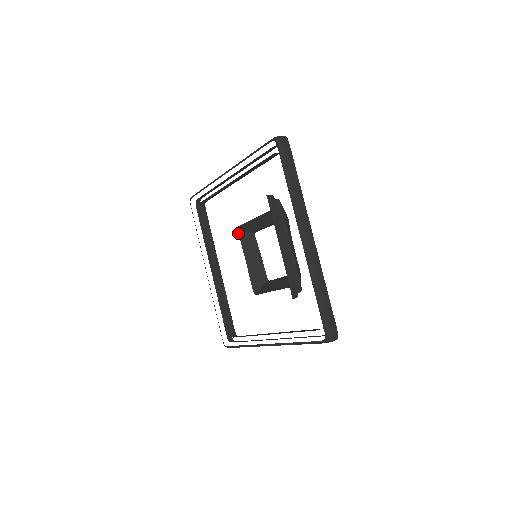
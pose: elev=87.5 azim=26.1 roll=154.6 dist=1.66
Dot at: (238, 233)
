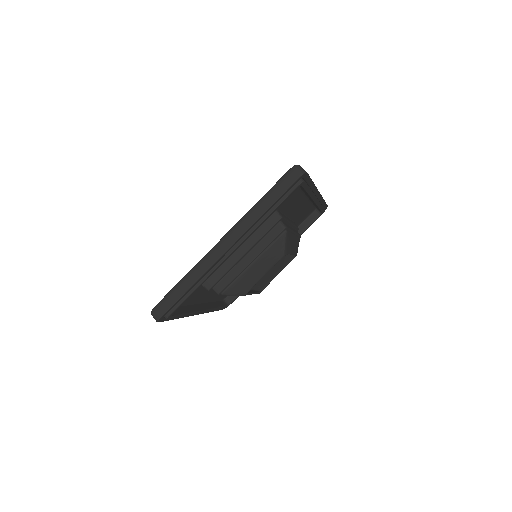
Dot at: occluded
